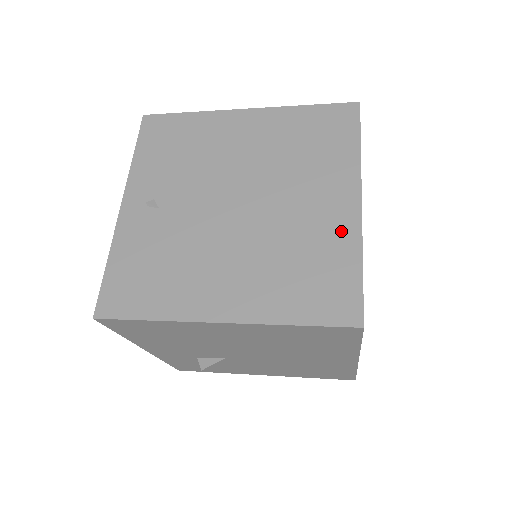
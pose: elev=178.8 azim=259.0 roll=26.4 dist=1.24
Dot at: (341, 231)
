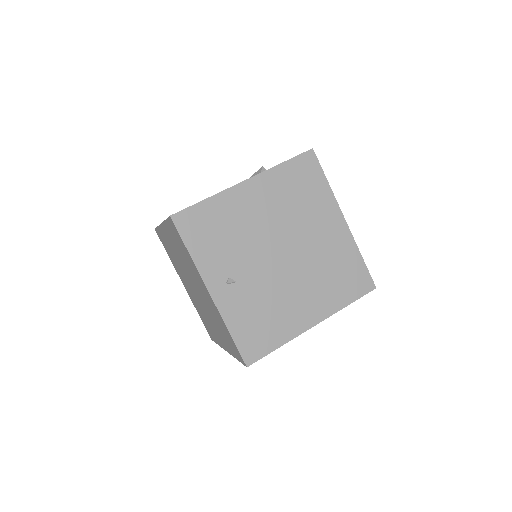
Dot at: (344, 243)
